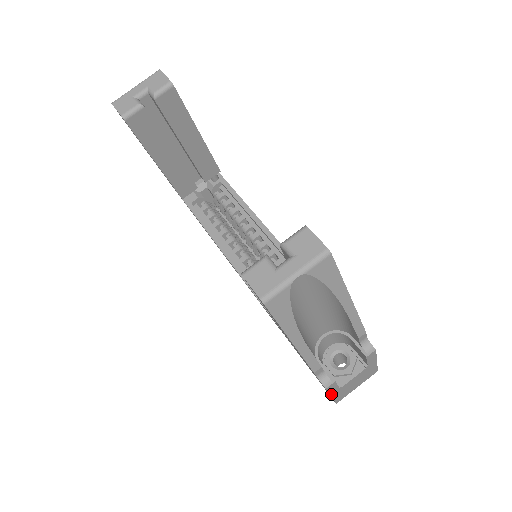
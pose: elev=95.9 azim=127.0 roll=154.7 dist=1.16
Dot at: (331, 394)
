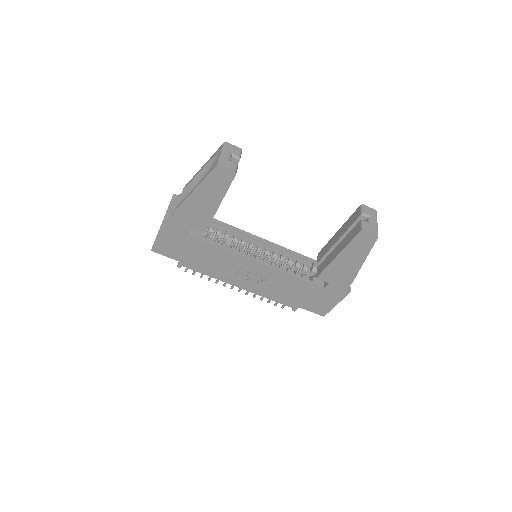
Dot at: (340, 301)
